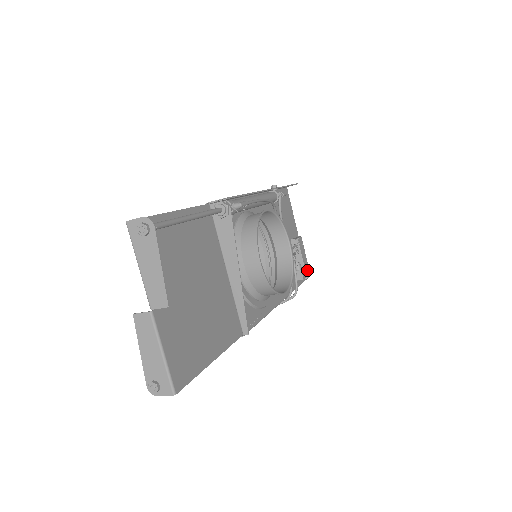
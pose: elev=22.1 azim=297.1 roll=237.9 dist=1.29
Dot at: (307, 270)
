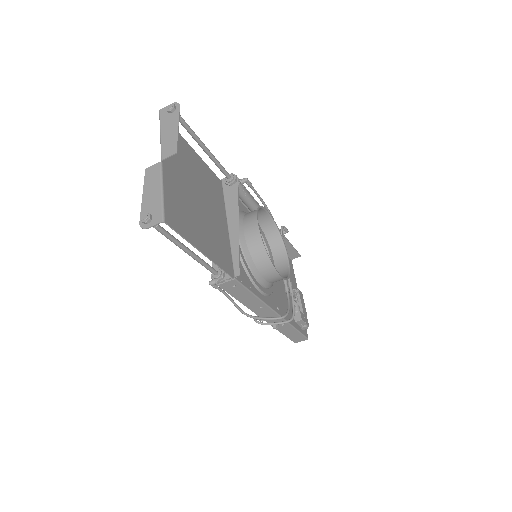
Dot at: (306, 320)
